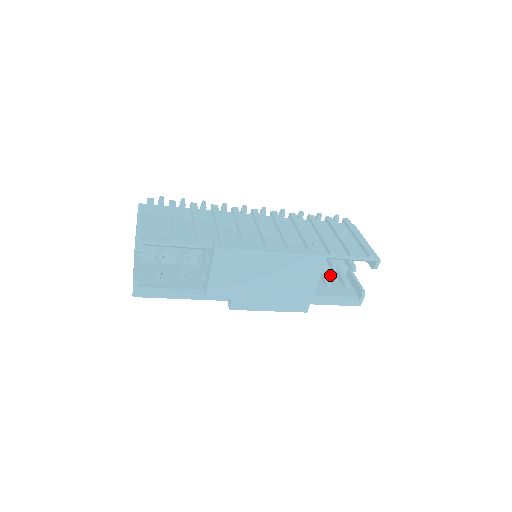
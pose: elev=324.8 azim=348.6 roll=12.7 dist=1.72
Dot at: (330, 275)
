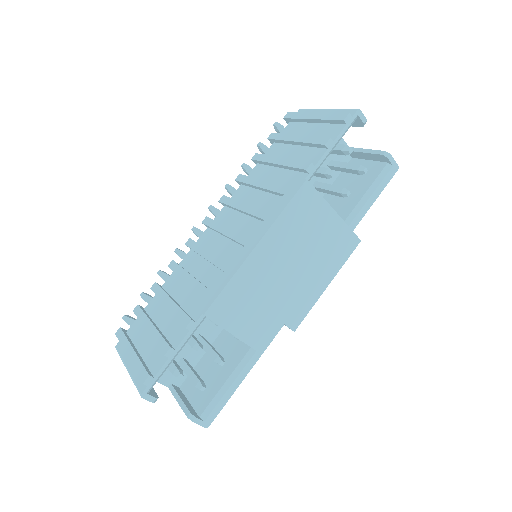
Dot at: (339, 177)
